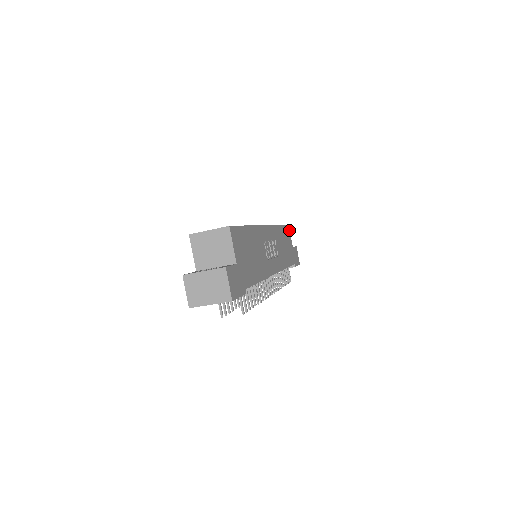
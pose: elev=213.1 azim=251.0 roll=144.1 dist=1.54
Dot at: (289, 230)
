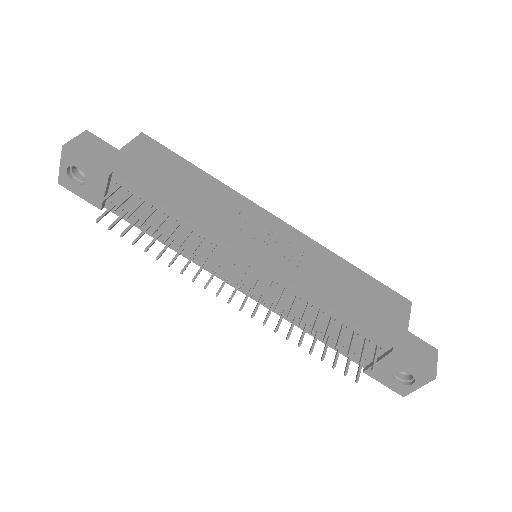
Dot at: (409, 308)
